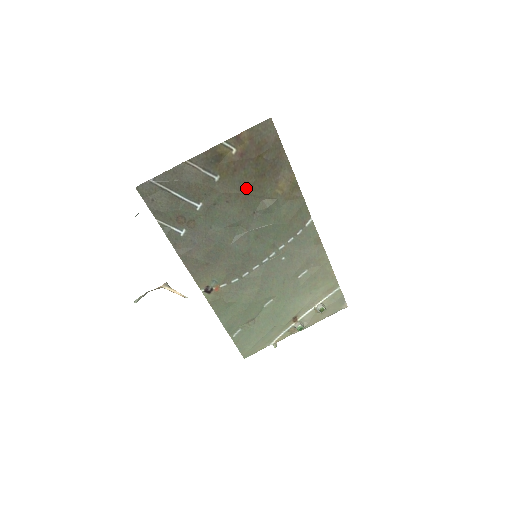
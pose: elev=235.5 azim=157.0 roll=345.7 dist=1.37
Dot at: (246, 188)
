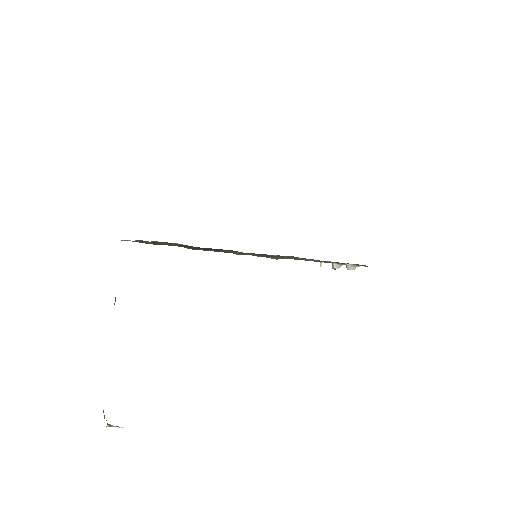
Dot at: (206, 249)
